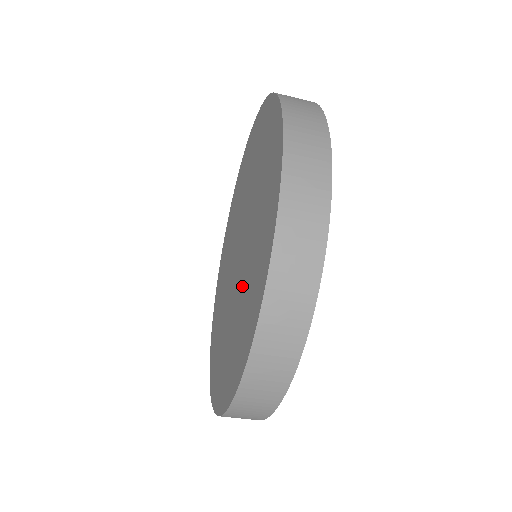
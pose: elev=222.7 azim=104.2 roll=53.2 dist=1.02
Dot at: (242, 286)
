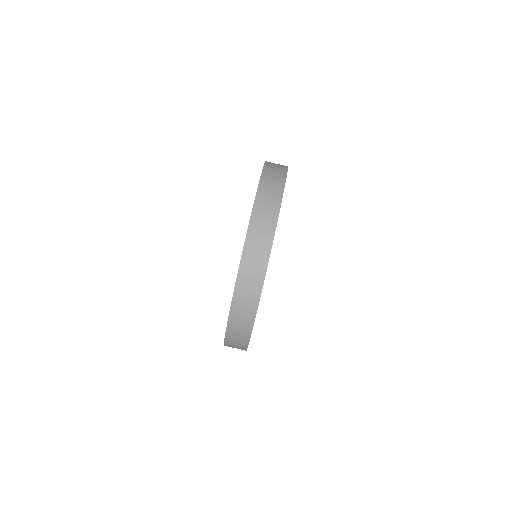
Dot at: occluded
